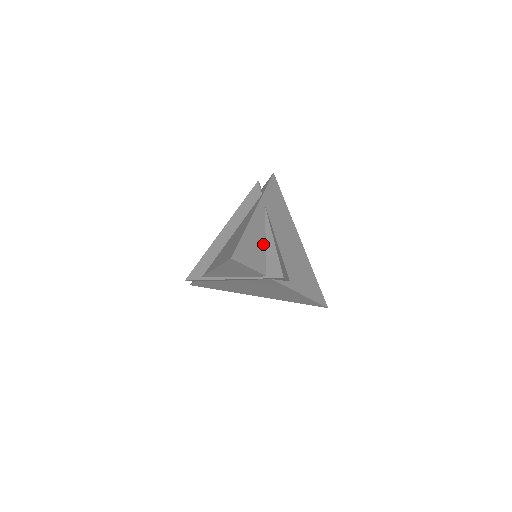
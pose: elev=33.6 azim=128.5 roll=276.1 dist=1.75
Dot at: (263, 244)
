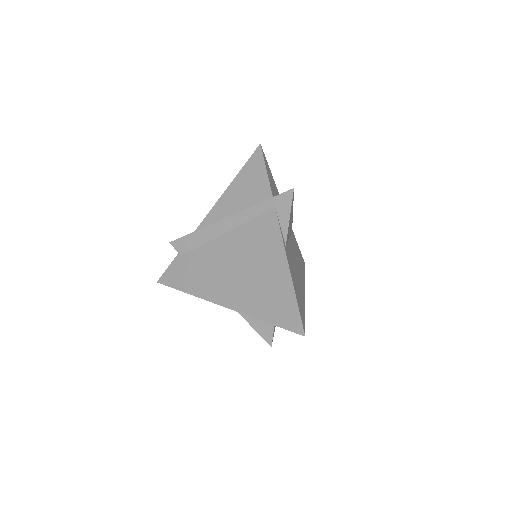
Dot at: occluded
